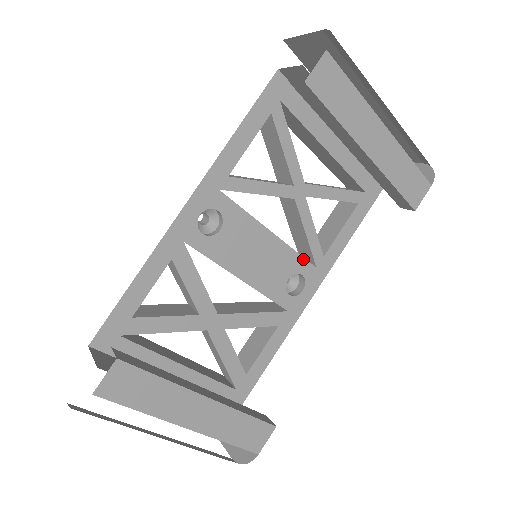
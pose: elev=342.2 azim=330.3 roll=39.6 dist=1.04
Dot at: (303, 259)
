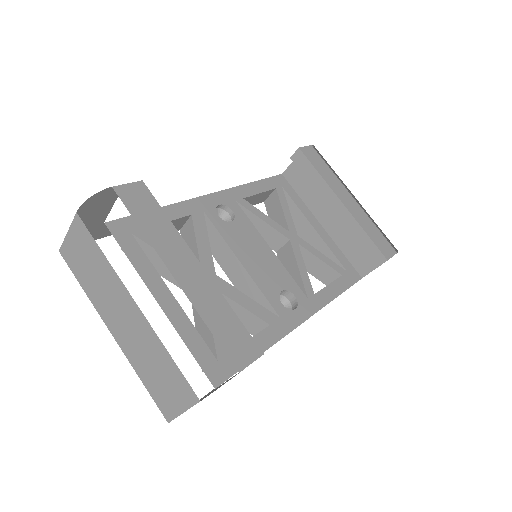
Dot at: (296, 284)
